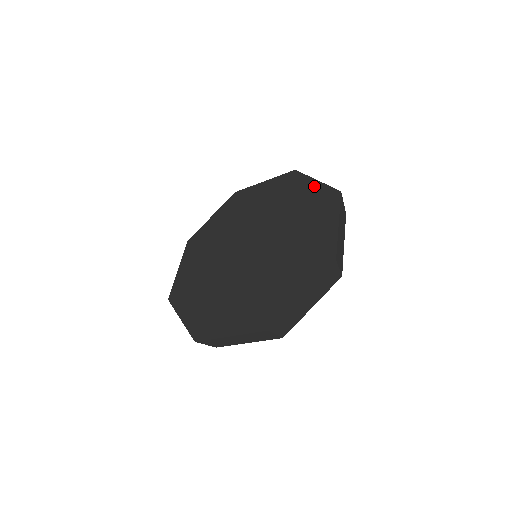
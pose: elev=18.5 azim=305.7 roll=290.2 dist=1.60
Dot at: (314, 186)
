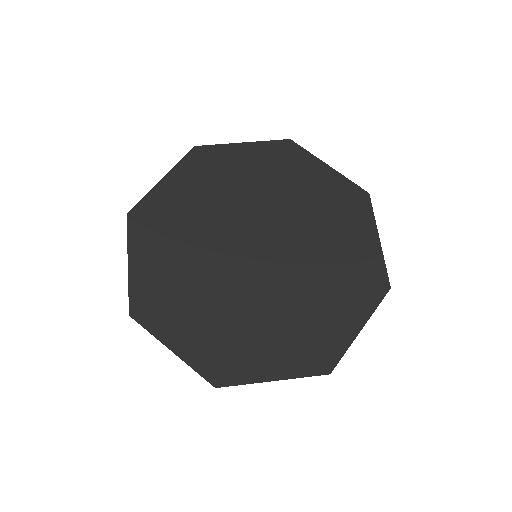
Dot at: (329, 175)
